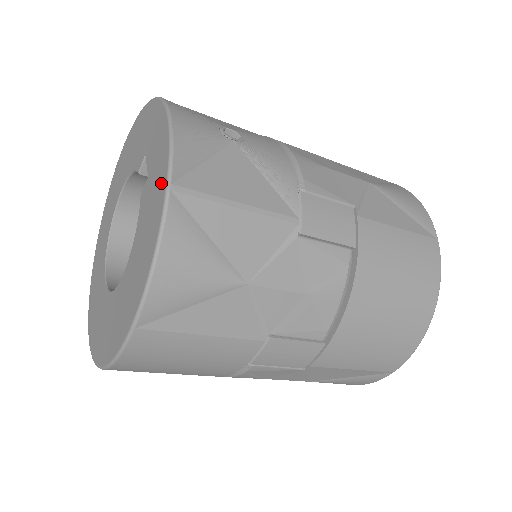
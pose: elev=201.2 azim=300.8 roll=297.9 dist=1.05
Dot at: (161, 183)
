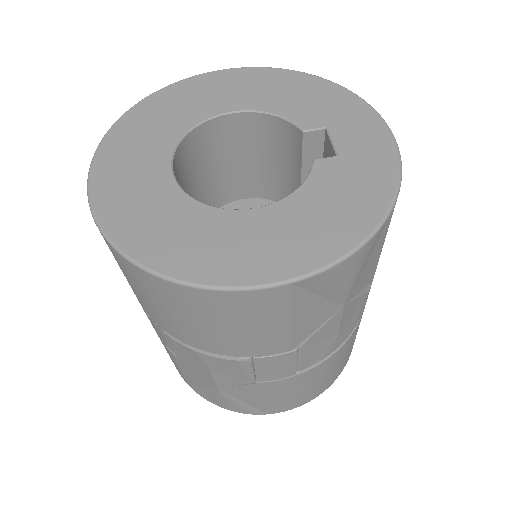
Dot at: (381, 186)
